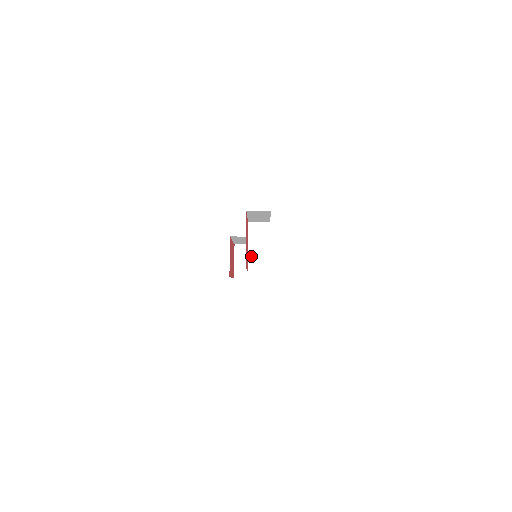
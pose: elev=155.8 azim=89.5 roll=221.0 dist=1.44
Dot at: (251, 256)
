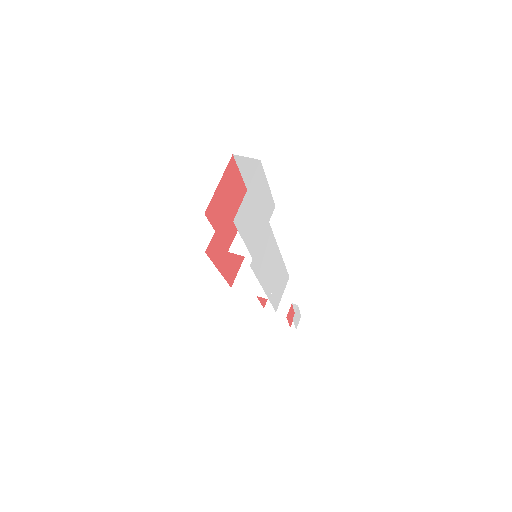
Dot at: (239, 237)
